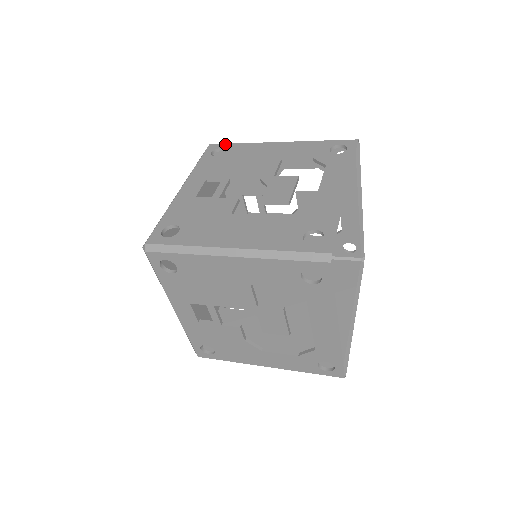
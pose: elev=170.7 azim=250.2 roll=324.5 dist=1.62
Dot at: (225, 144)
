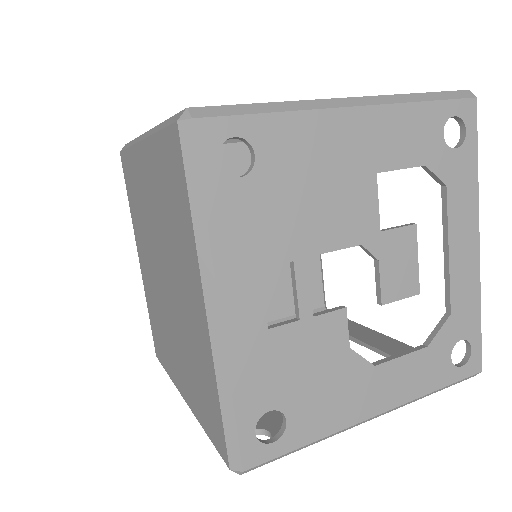
Dot at: (237, 118)
